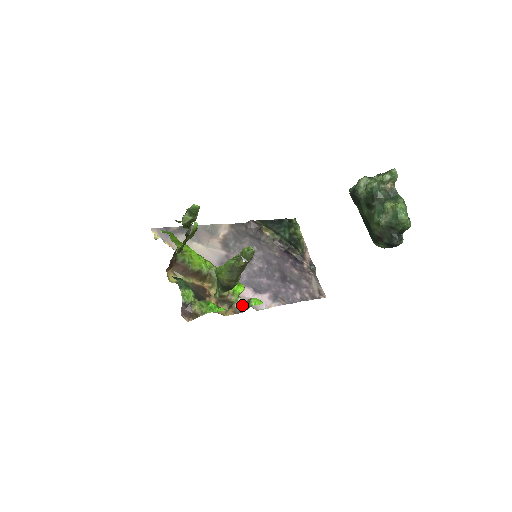
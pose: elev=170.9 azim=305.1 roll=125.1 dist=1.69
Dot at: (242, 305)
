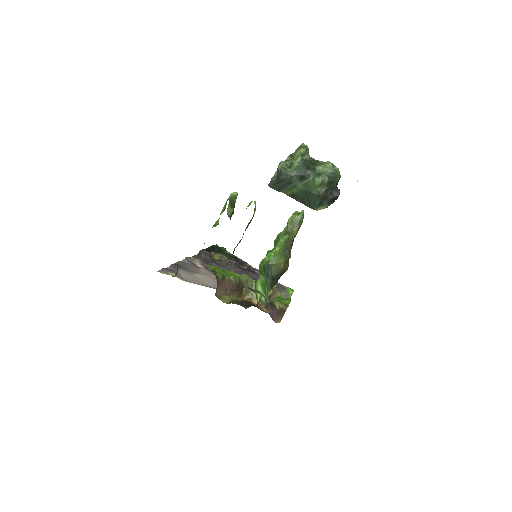
Dot at: occluded
